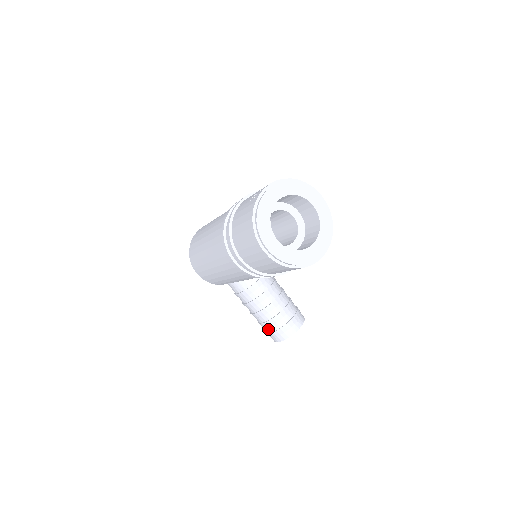
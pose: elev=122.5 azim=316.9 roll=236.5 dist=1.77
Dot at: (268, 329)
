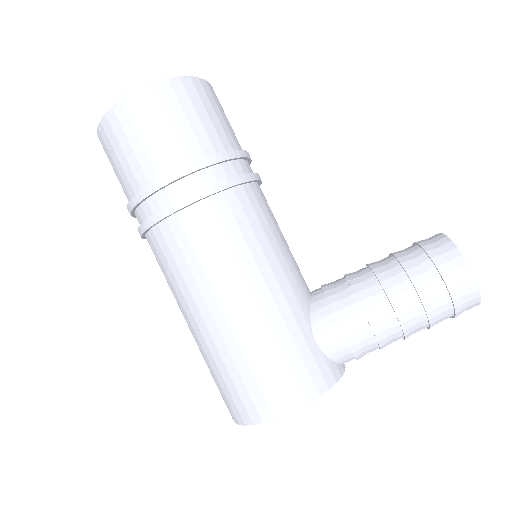
Dot at: (431, 280)
